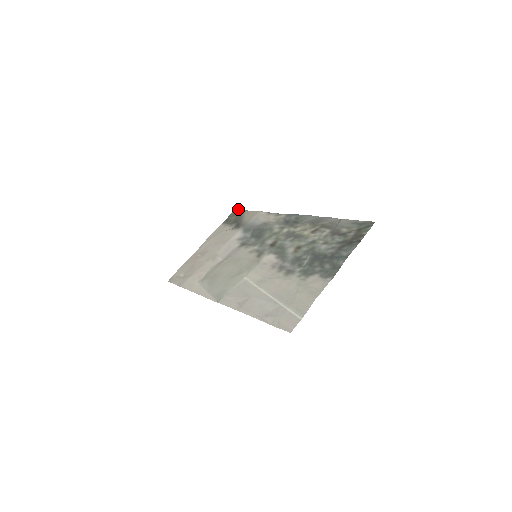
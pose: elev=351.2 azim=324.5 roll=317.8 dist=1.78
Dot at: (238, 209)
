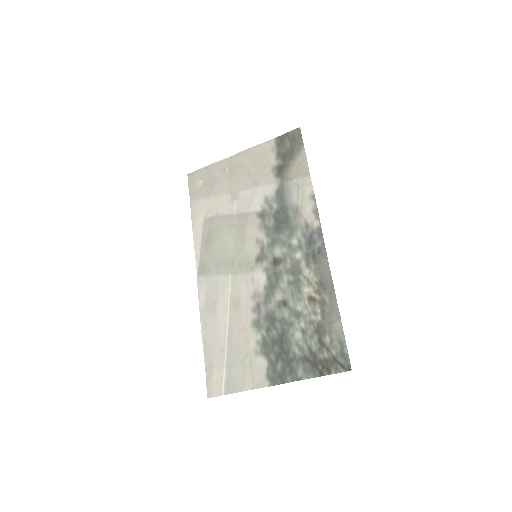
Dot at: occluded
